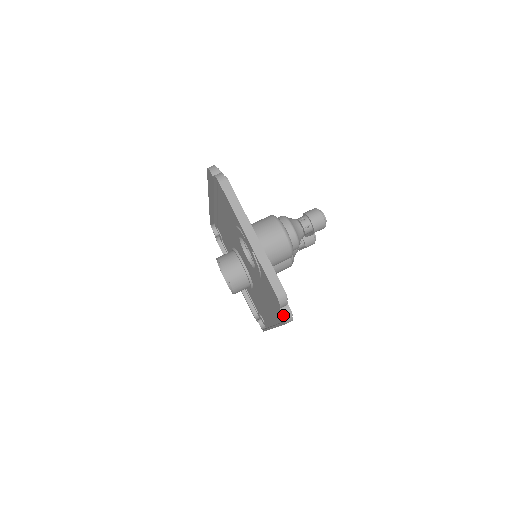
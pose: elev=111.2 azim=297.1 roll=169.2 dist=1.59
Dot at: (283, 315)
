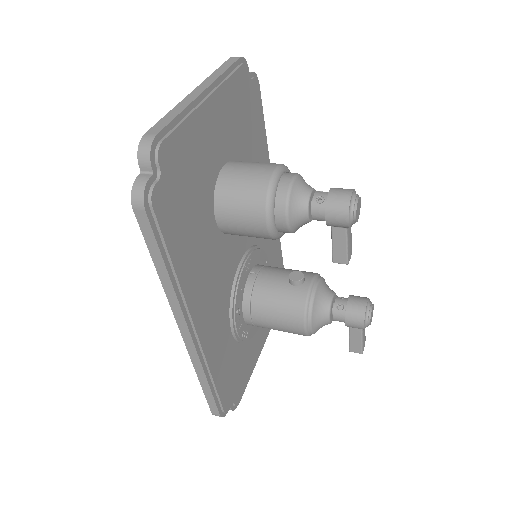
Dot at: (135, 181)
